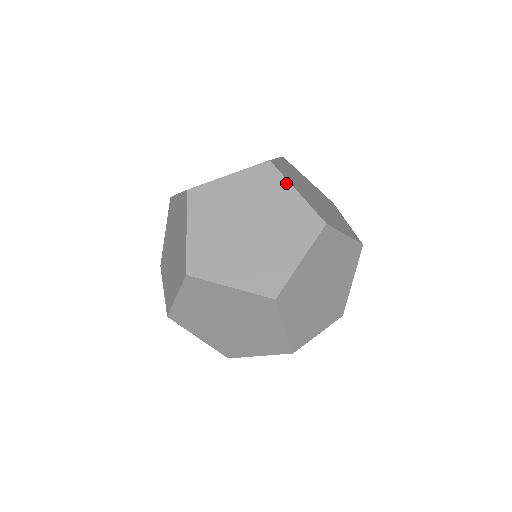
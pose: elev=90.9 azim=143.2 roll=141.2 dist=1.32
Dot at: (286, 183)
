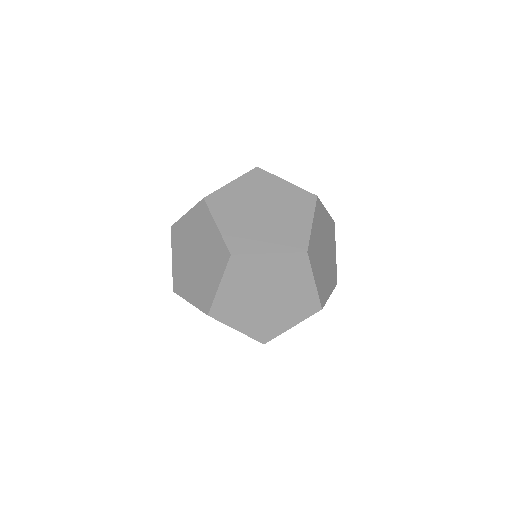
Dot at: (312, 213)
